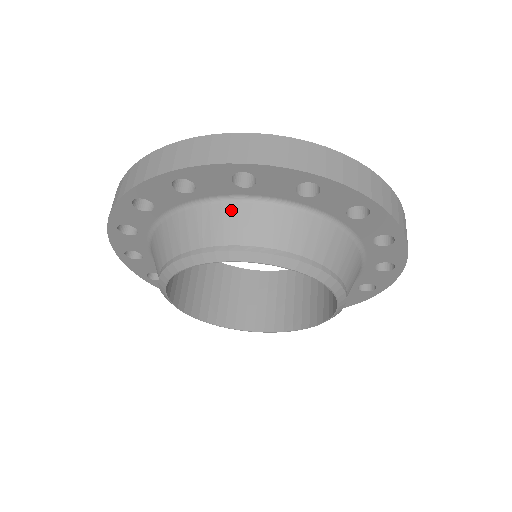
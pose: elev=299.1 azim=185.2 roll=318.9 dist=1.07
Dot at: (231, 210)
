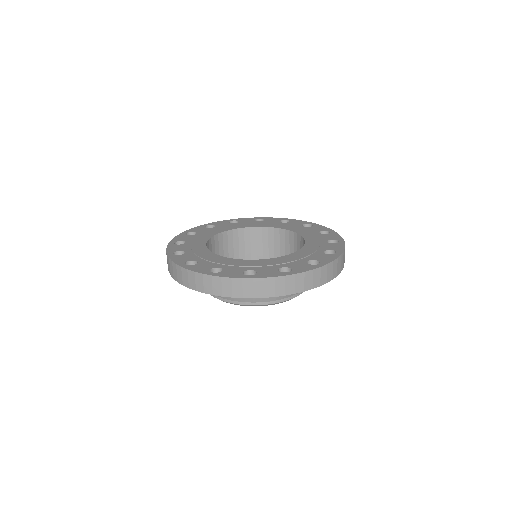
Dot at: occluded
